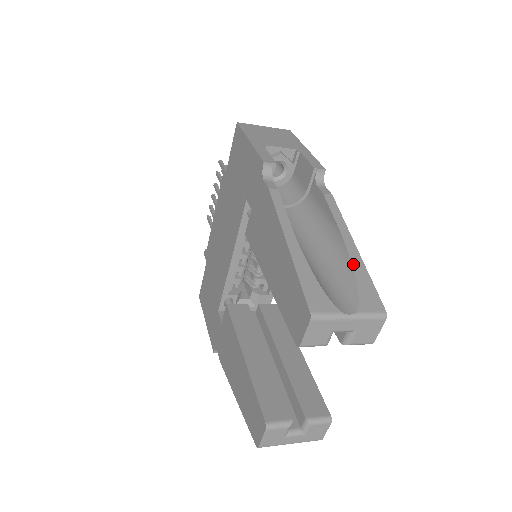
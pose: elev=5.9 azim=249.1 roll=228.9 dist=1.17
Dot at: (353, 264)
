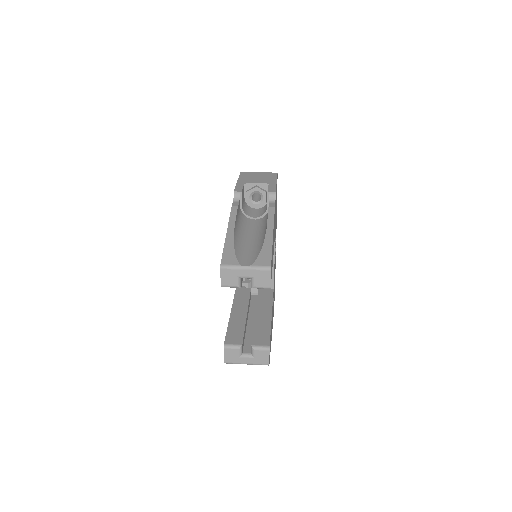
Dot at: (264, 243)
